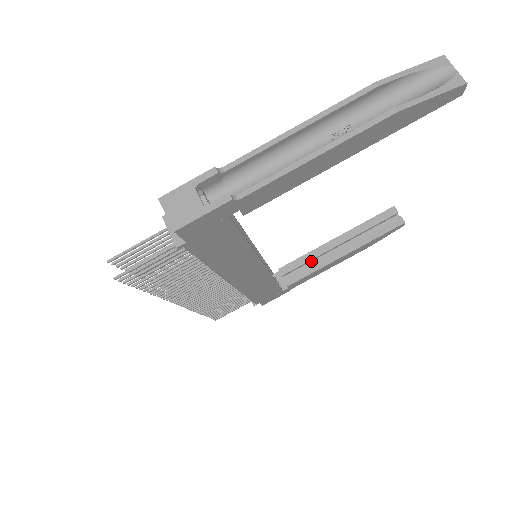
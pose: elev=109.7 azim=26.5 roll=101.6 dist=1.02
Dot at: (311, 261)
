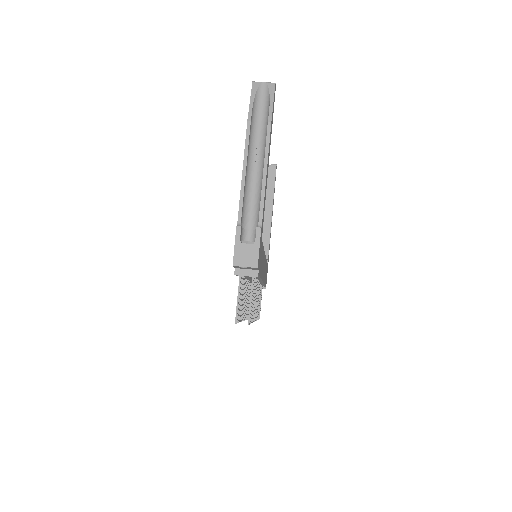
Dot at: occluded
